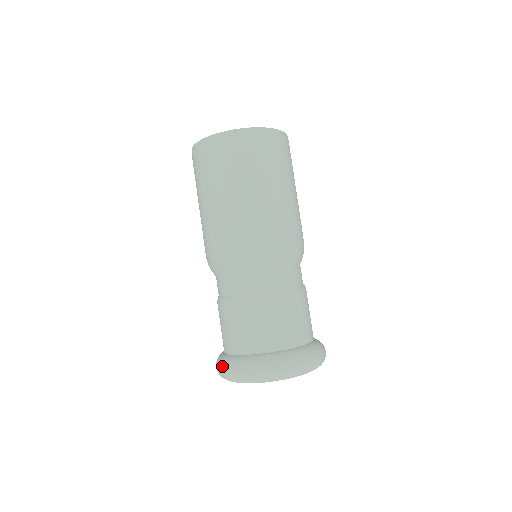
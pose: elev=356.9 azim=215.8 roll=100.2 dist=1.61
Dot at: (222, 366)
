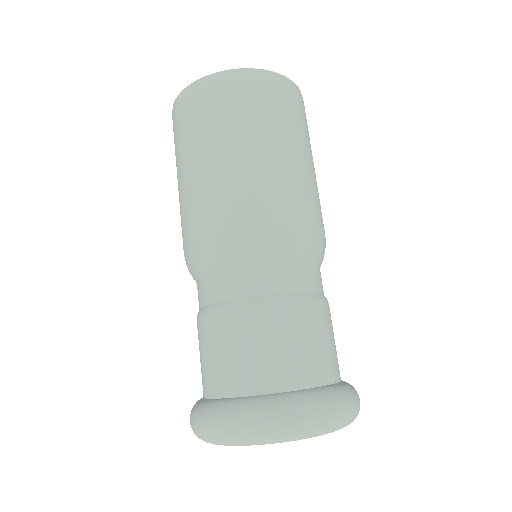
Dot at: occluded
